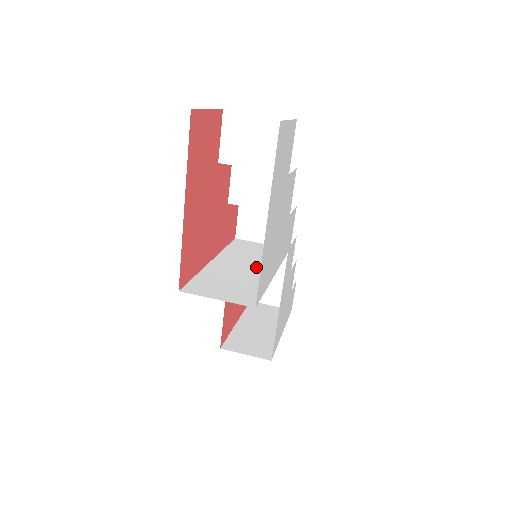
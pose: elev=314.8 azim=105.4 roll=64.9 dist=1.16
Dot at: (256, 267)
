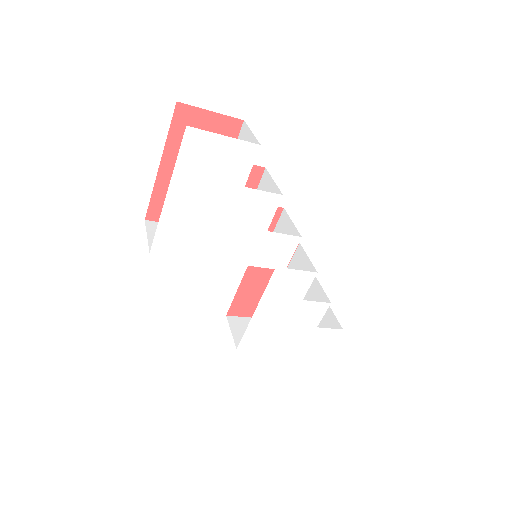
Dot at: occluded
